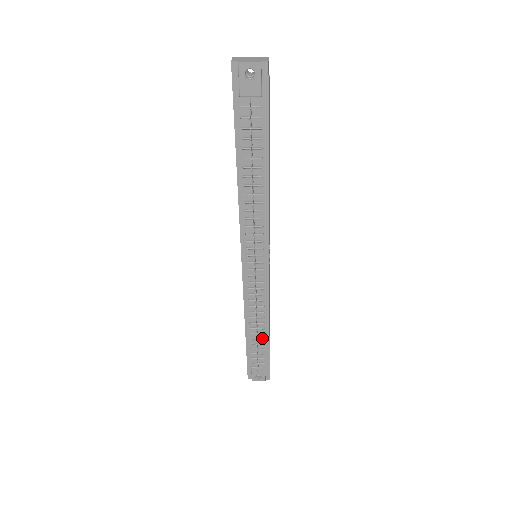
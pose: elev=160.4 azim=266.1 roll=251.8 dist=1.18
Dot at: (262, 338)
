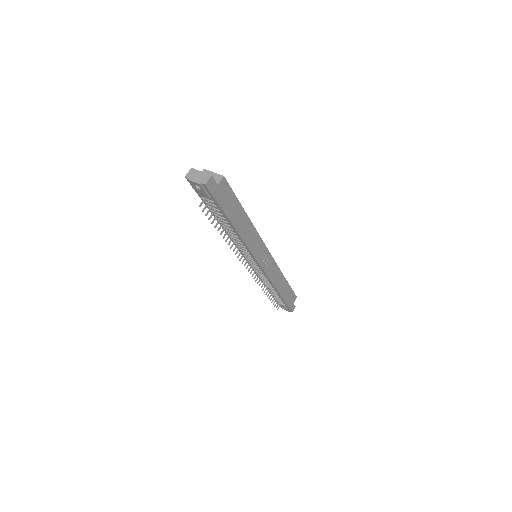
Dot at: (276, 294)
